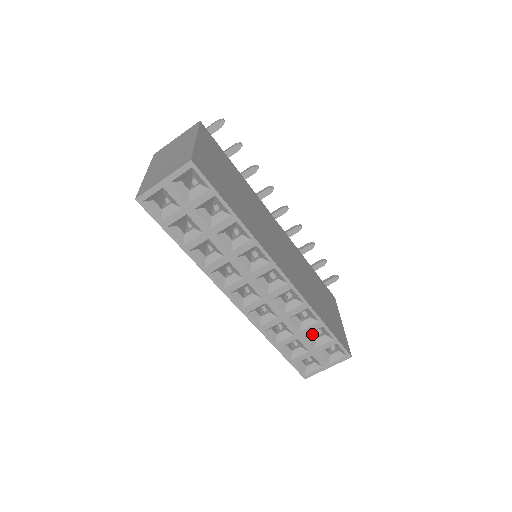
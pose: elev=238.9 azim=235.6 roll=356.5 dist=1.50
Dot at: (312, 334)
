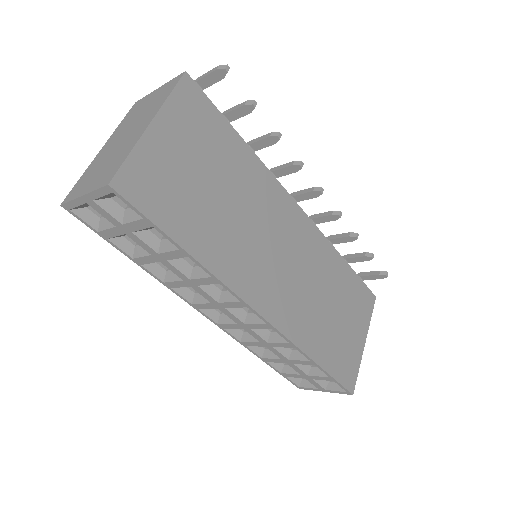
Dot at: occluded
